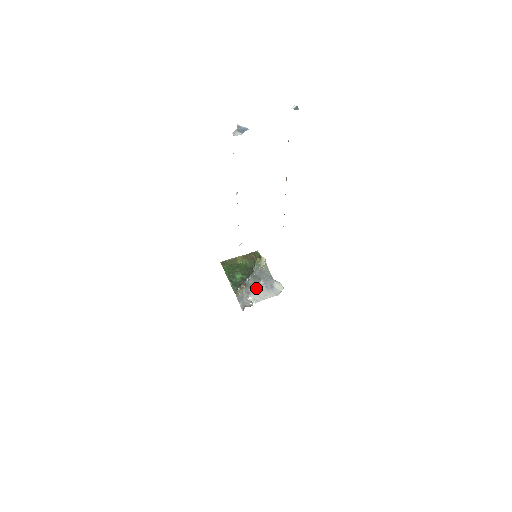
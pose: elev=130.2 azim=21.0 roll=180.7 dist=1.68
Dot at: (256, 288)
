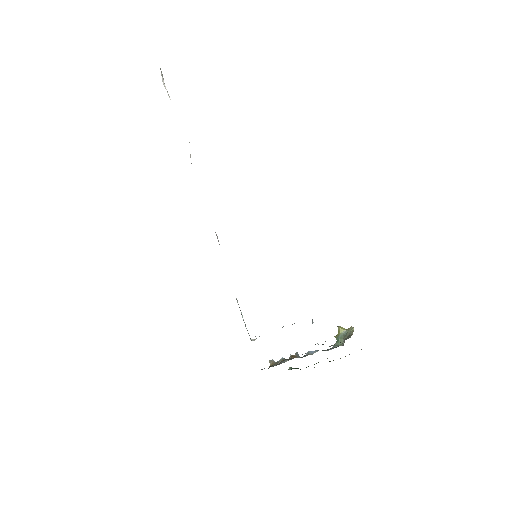
Dot at: occluded
